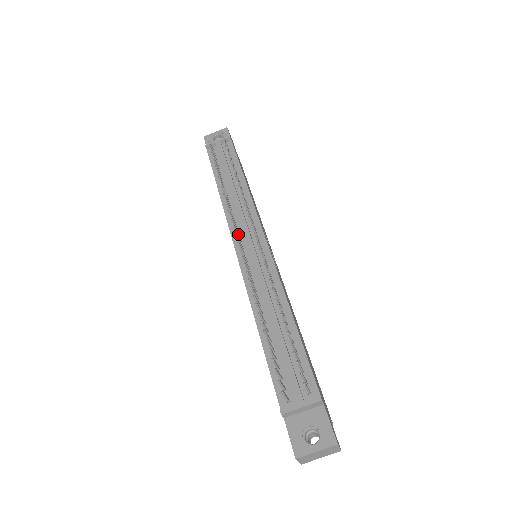
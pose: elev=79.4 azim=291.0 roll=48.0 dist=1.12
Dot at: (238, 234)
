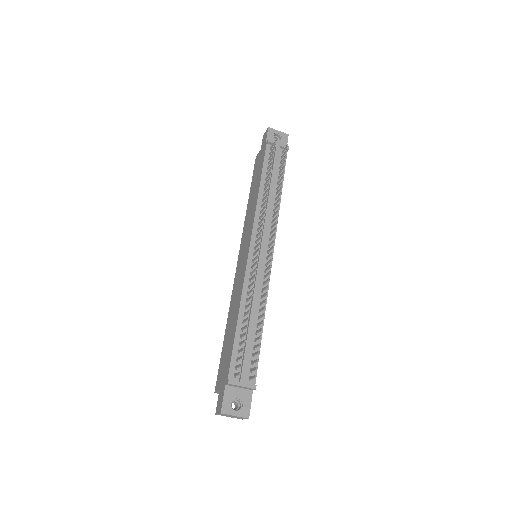
Dot at: (258, 236)
